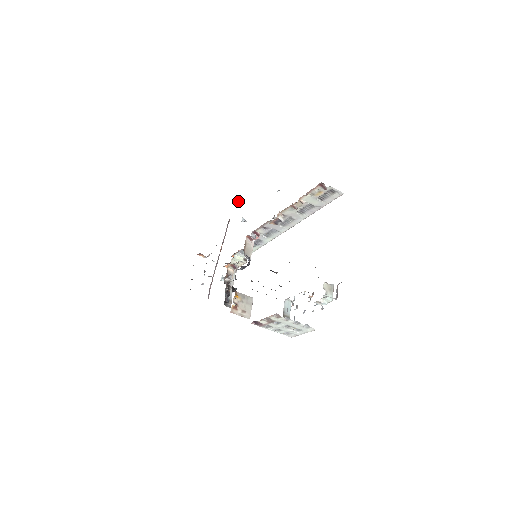
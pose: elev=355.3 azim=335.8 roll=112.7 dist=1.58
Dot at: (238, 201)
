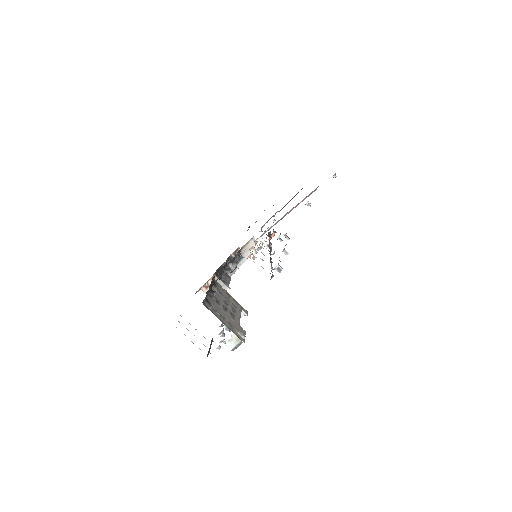
Dot at: (333, 177)
